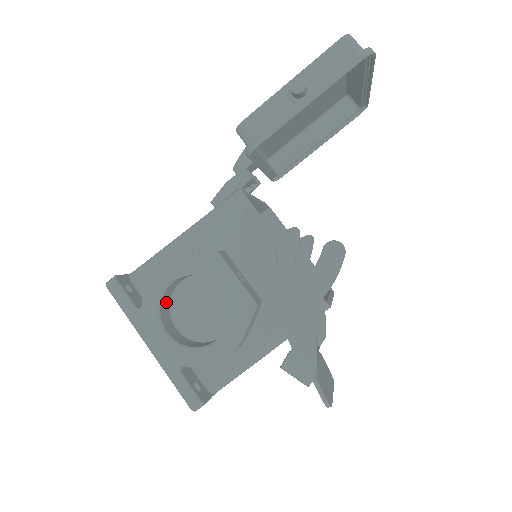
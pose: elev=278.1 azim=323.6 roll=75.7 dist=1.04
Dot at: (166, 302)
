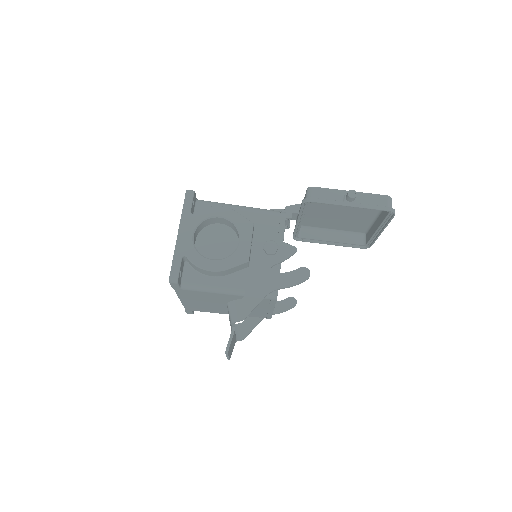
Dot at: (205, 224)
